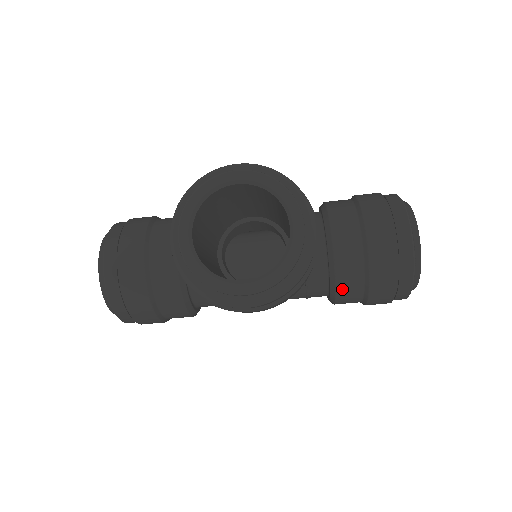
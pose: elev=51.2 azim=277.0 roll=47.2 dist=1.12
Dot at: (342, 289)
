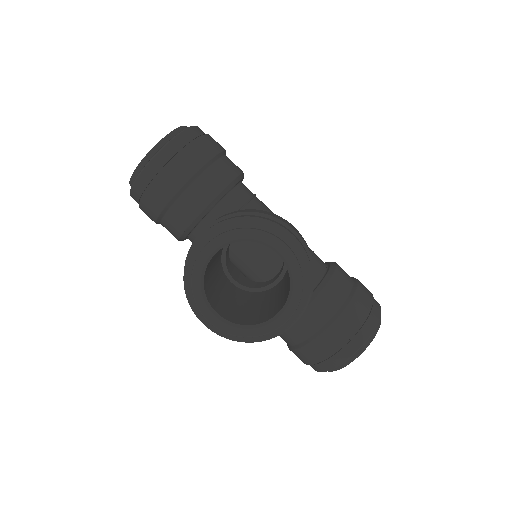
Dot at: occluded
